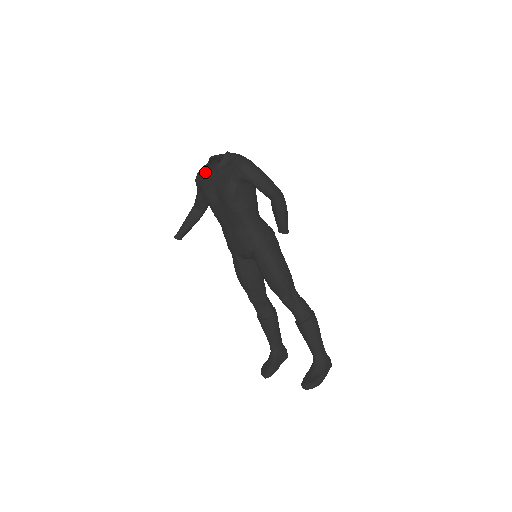
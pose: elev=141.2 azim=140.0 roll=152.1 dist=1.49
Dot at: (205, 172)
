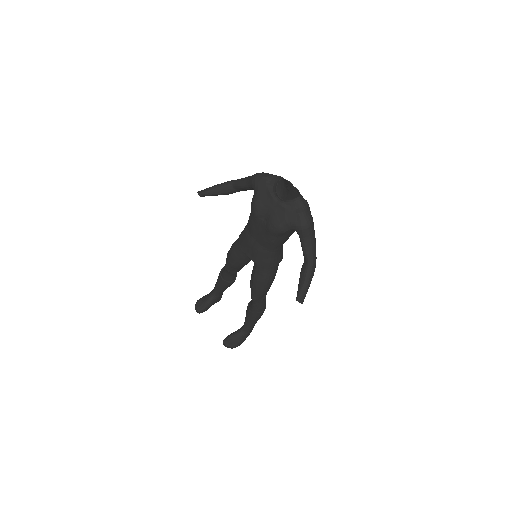
Dot at: (268, 188)
